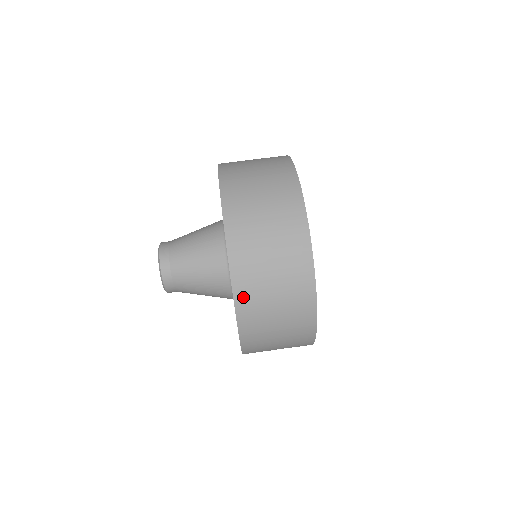
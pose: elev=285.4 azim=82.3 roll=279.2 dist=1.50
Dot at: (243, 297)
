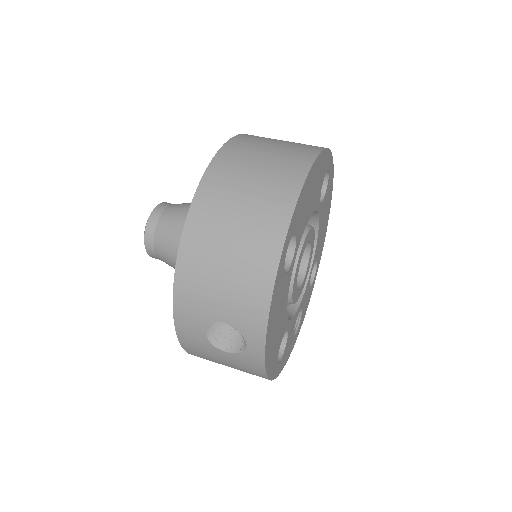
Dot at: (211, 183)
